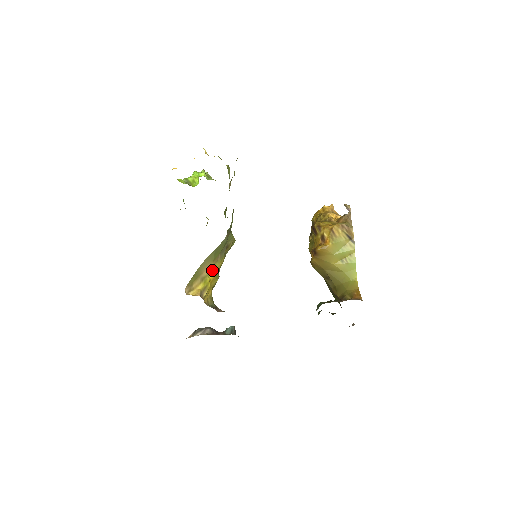
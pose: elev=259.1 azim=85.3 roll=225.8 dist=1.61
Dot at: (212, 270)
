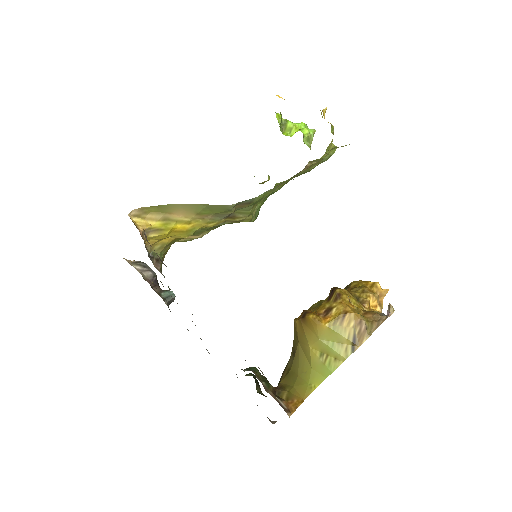
Dot at: (187, 221)
